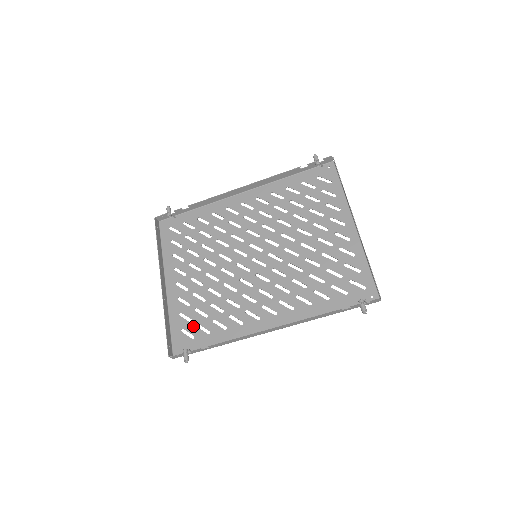
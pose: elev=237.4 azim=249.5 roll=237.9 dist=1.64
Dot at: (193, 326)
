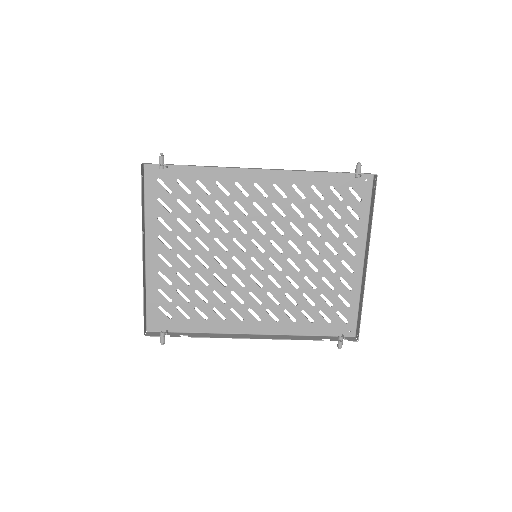
Dot at: (172, 307)
